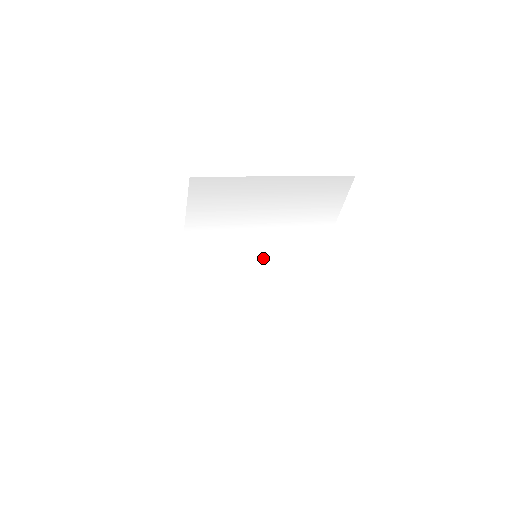
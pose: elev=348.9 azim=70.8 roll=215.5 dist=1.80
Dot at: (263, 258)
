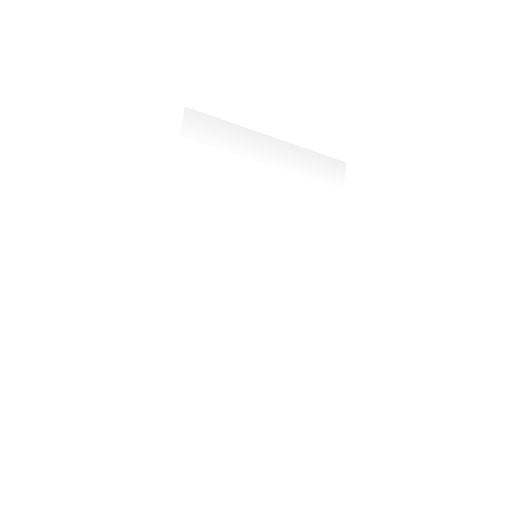
Dot at: (264, 263)
